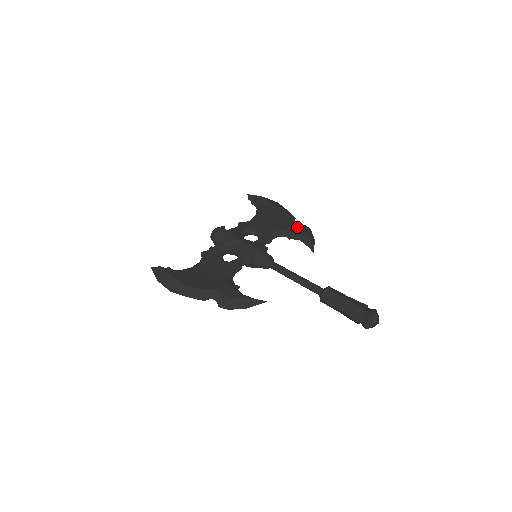
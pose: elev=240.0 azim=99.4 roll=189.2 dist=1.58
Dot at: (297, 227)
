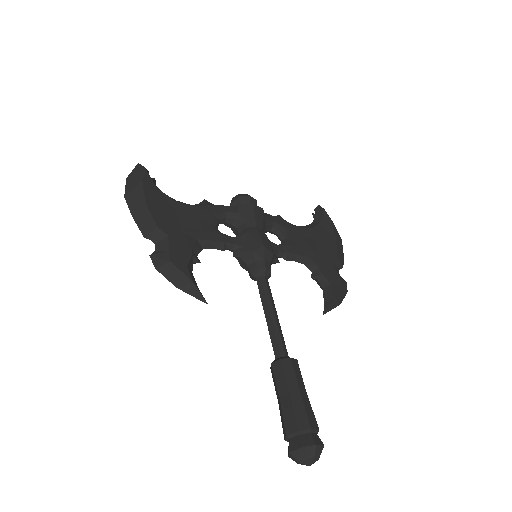
Dot at: (334, 274)
